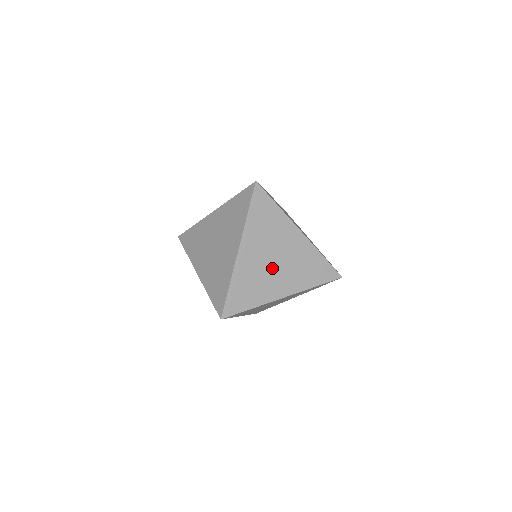
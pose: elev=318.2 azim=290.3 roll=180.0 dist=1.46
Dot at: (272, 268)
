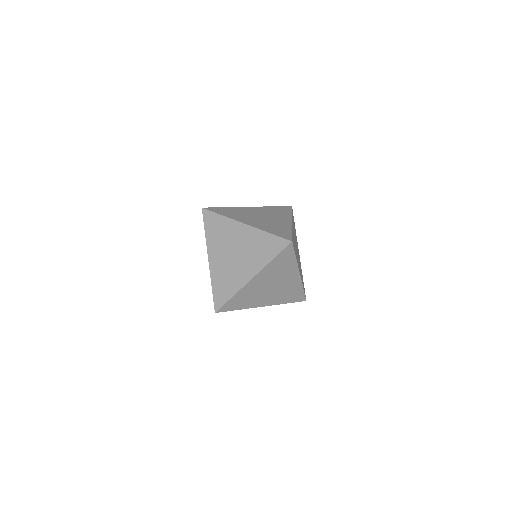
Dot at: (235, 261)
